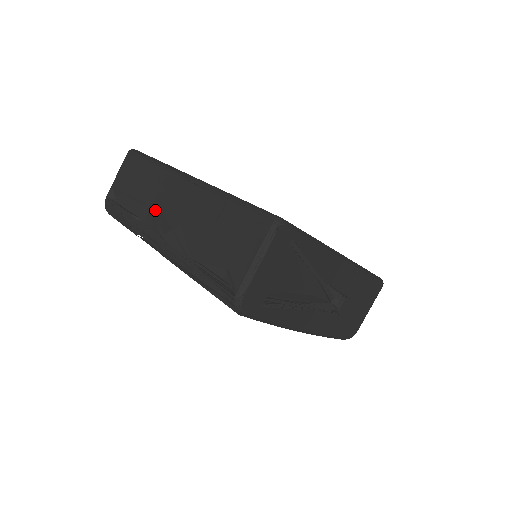
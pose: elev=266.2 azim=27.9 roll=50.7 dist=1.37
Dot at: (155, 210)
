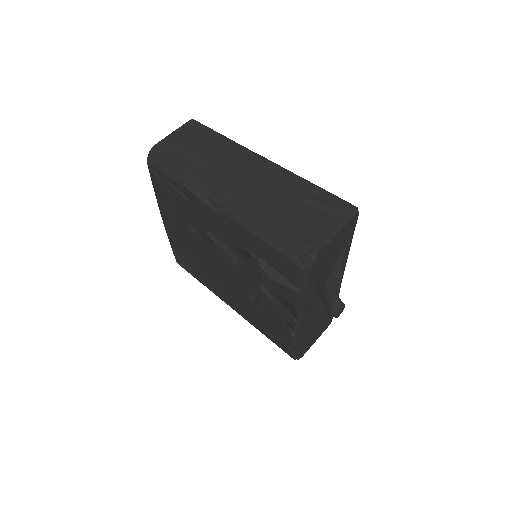
Dot at: (221, 170)
